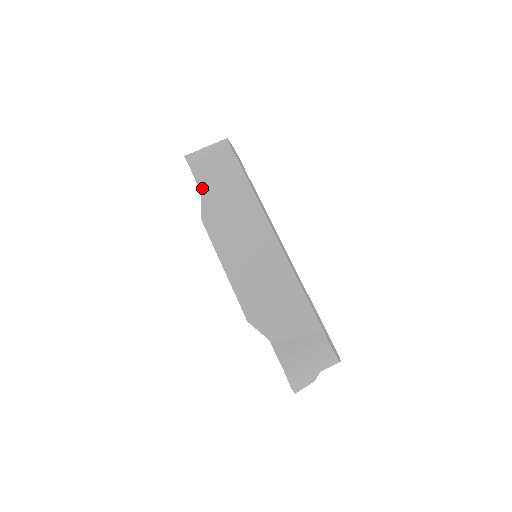
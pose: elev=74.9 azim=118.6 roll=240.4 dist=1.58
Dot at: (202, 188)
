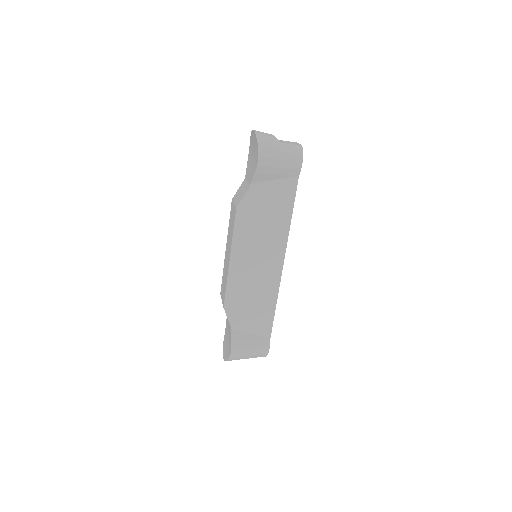
Dot at: (254, 182)
